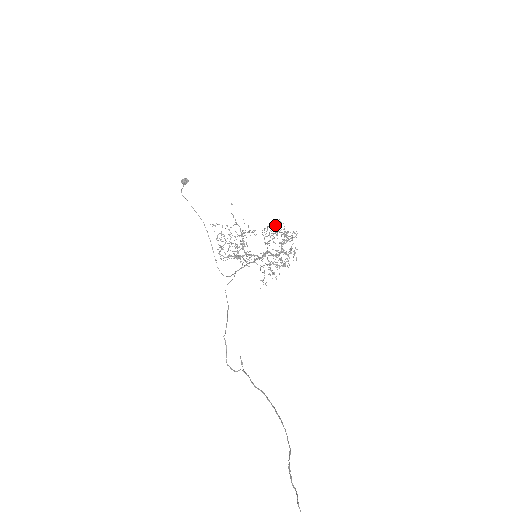
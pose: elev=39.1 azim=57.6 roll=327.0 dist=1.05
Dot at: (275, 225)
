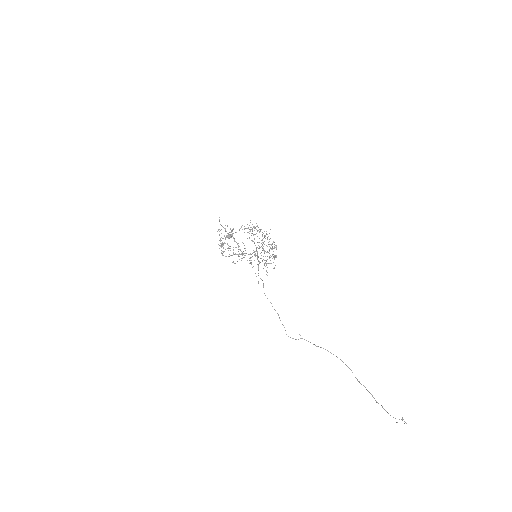
Dot at: occluded
